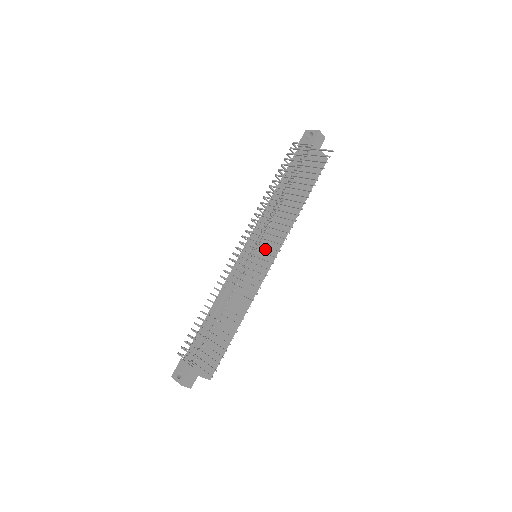
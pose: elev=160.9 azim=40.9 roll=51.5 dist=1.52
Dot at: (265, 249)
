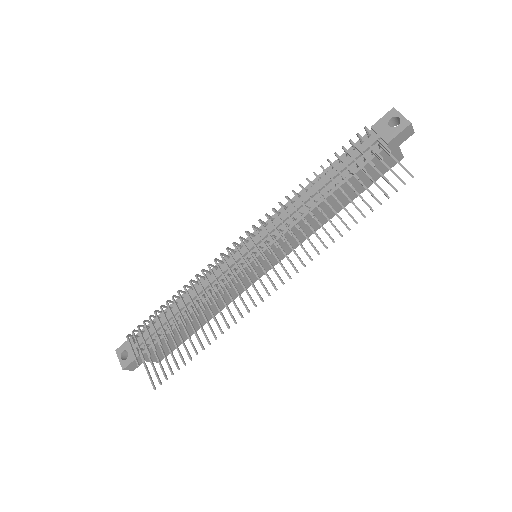
Dot at: (270, 254)
